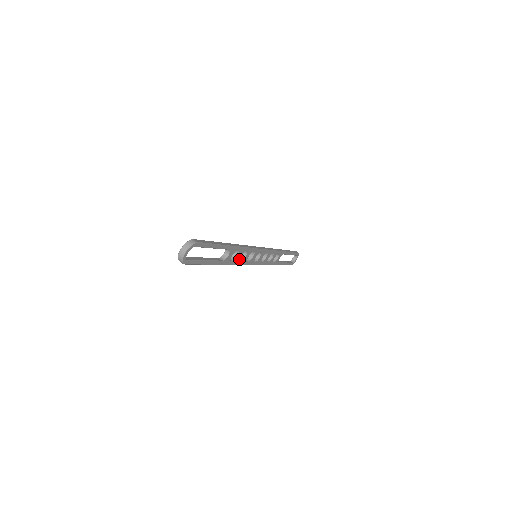
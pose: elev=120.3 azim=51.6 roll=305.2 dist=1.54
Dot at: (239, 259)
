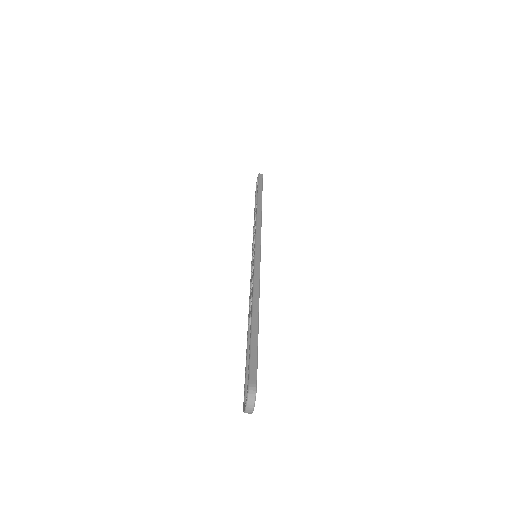
Dot at: occluded
